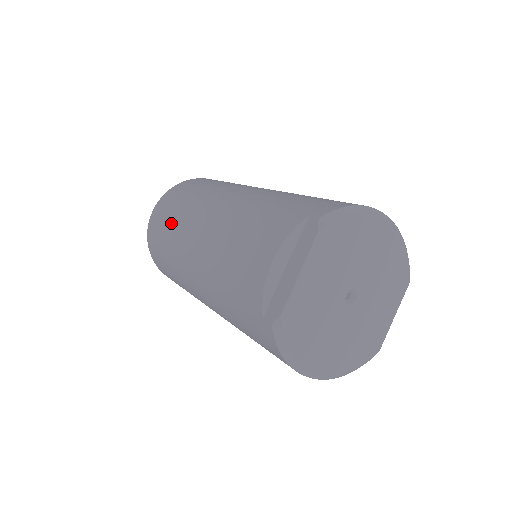
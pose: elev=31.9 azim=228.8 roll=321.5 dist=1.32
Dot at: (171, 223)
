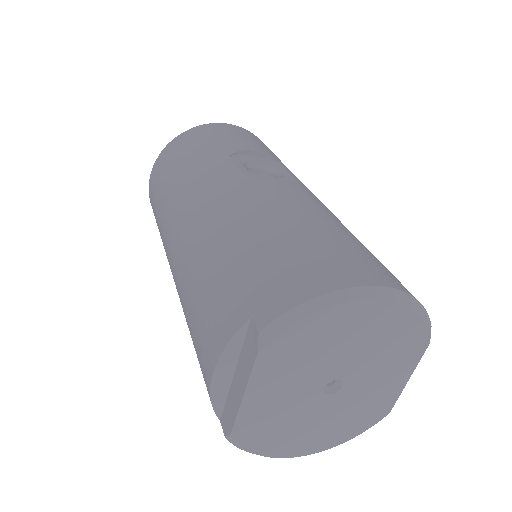
Dot at: (158, 216)
